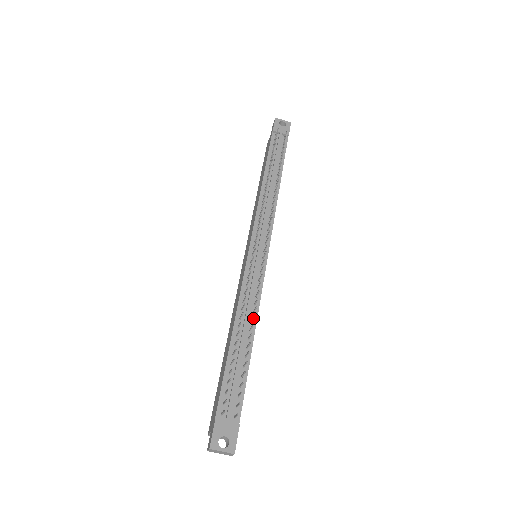
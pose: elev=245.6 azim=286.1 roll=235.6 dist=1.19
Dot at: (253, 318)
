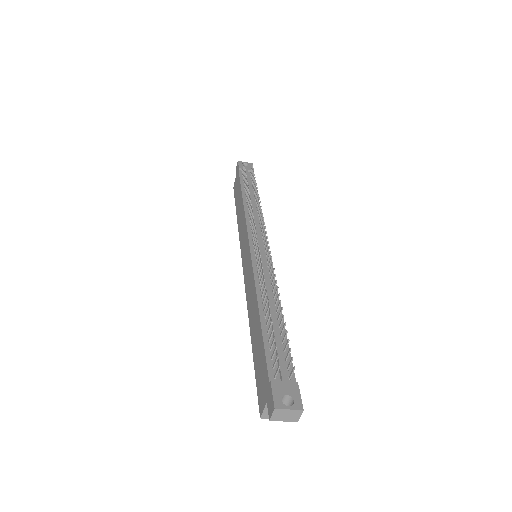
Dot at: (276, 291)
